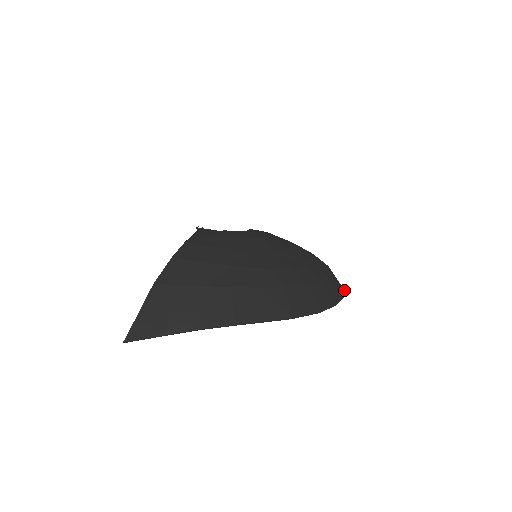
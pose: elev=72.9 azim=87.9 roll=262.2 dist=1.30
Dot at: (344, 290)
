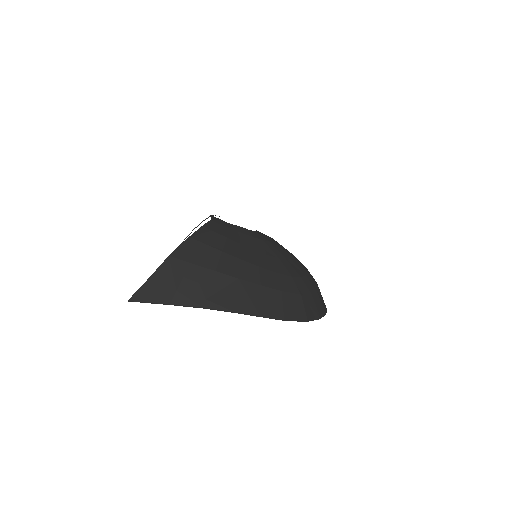
Dot at: (326, 308)
